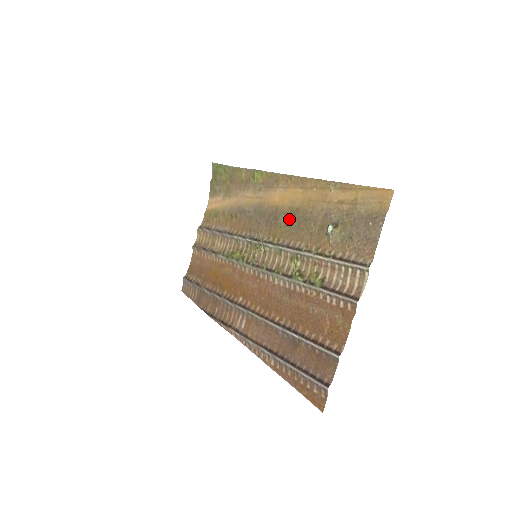
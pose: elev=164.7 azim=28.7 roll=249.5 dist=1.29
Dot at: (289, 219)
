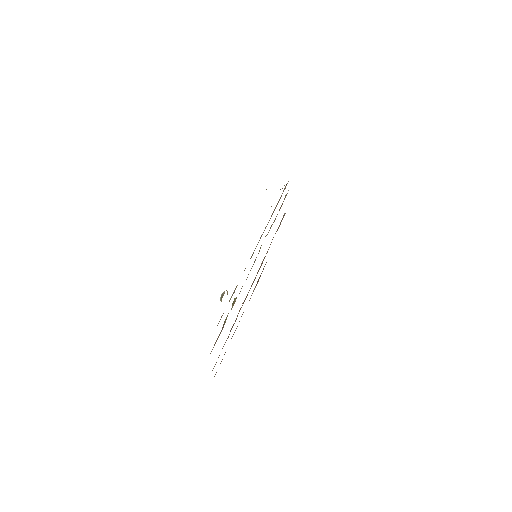
Dot at: occluded
